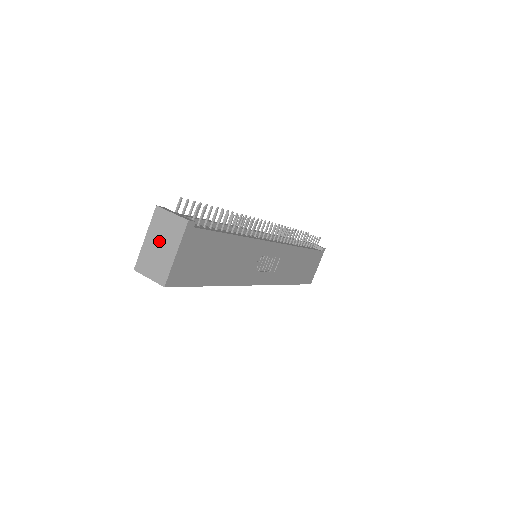
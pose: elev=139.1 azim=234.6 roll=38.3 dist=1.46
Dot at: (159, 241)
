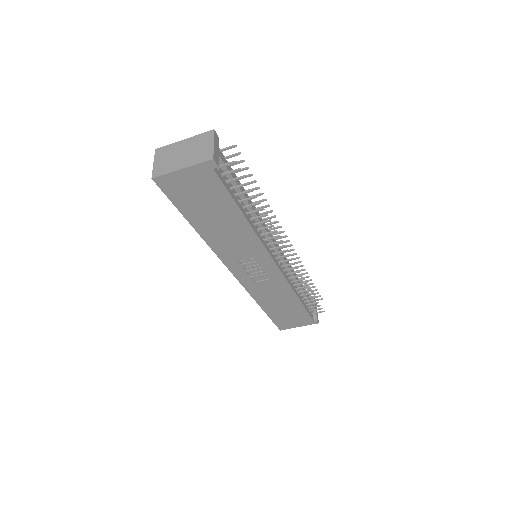
Dot at: (186, 150)
